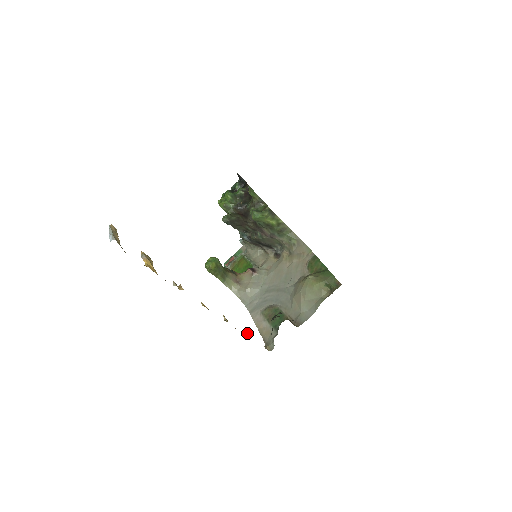
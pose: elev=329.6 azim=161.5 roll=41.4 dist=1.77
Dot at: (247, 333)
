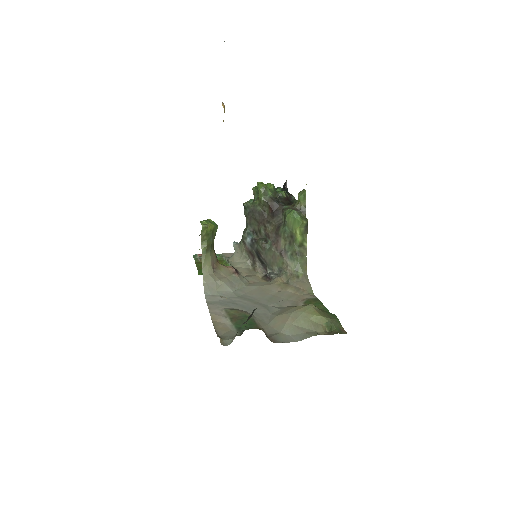
Dot at: (225, 297)
